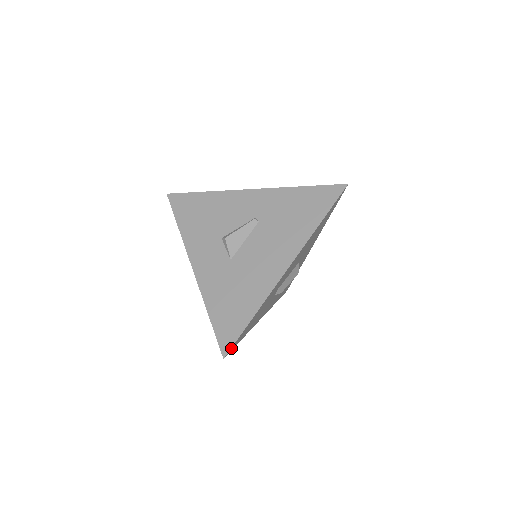
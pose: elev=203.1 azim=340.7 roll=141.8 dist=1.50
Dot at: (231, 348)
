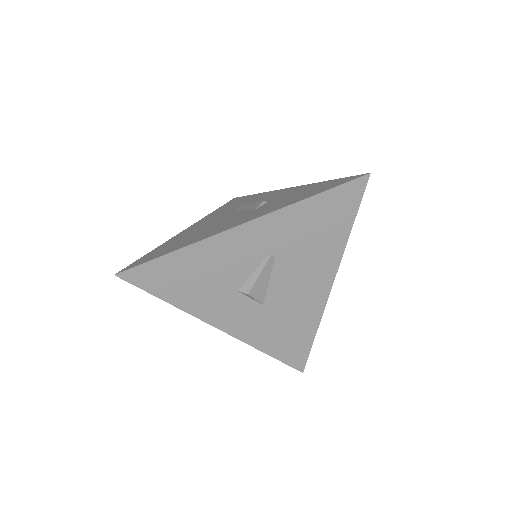
Dot at: (304, 362)
